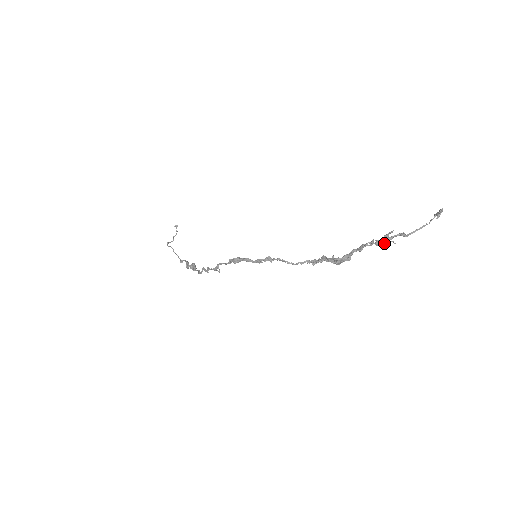
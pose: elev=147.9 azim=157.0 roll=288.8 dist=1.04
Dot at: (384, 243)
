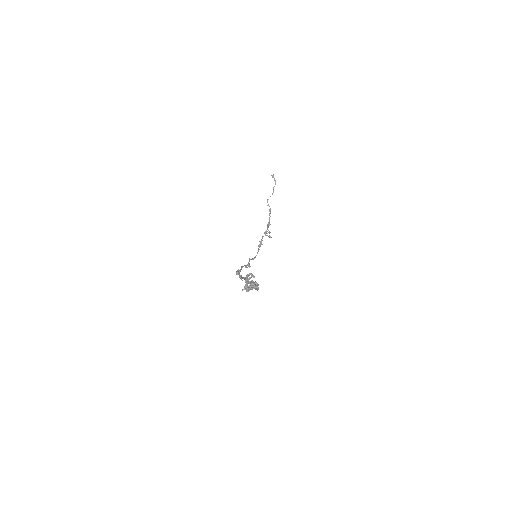
Dot at: (251, 289)
